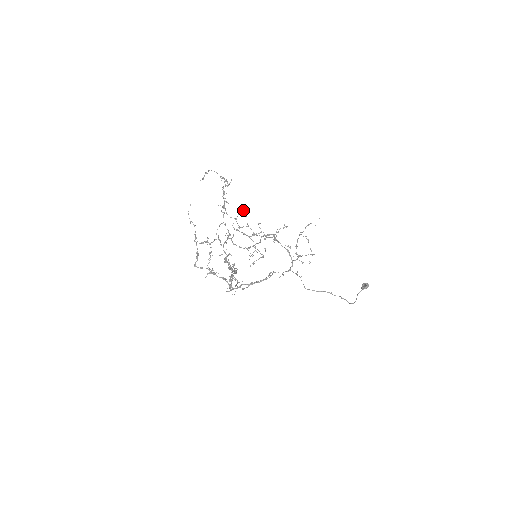
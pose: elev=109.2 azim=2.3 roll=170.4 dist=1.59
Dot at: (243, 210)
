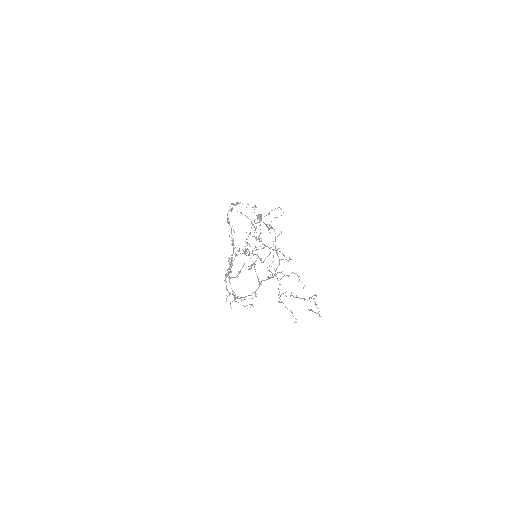
Dot at: occluded
